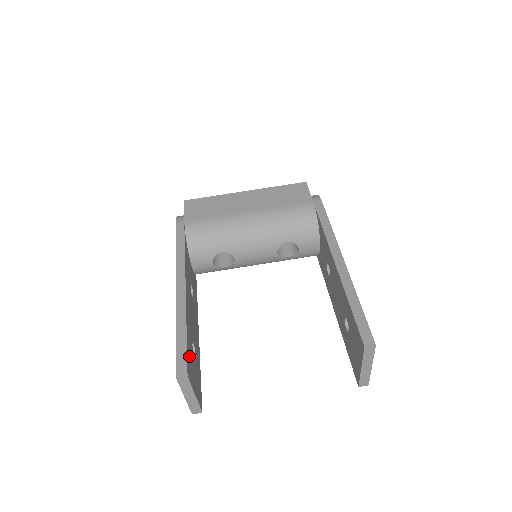
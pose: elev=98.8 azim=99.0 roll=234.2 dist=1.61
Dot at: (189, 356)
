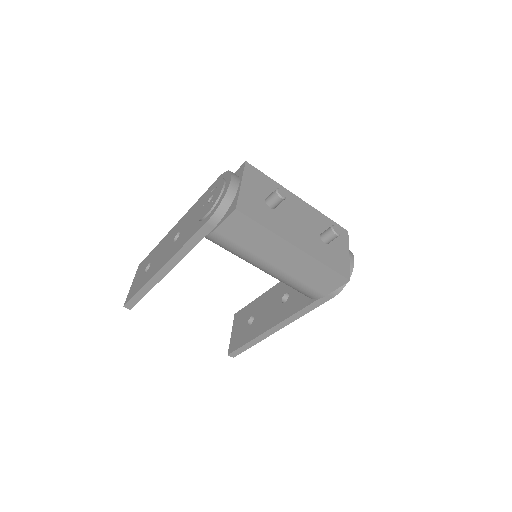
Dot at: occluded
